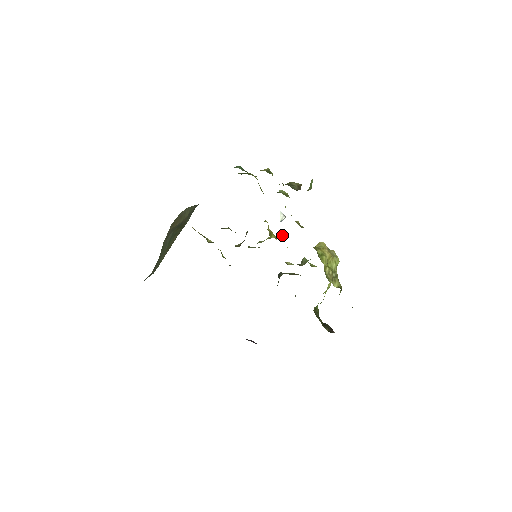
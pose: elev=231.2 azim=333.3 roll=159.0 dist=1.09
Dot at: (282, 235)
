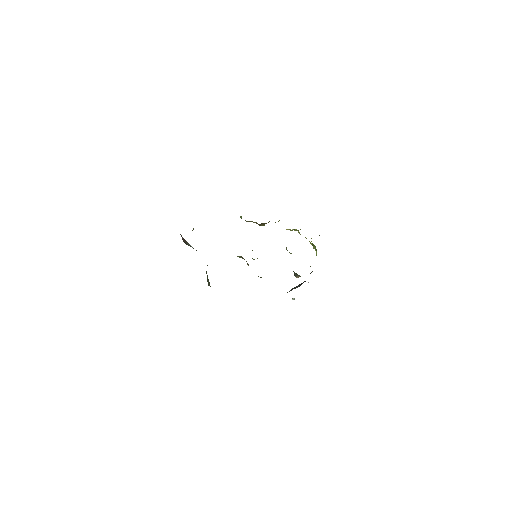
Dot at: occluded
